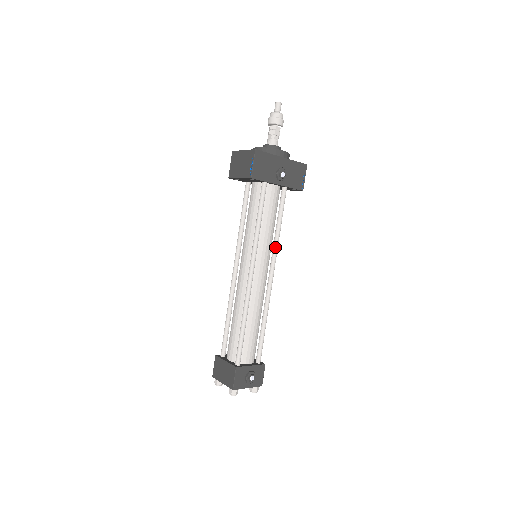
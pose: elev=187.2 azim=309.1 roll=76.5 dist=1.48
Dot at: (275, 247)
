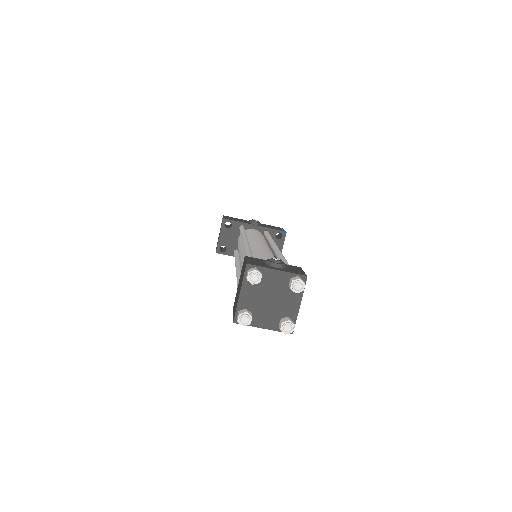
Dot at: (270, 241)
